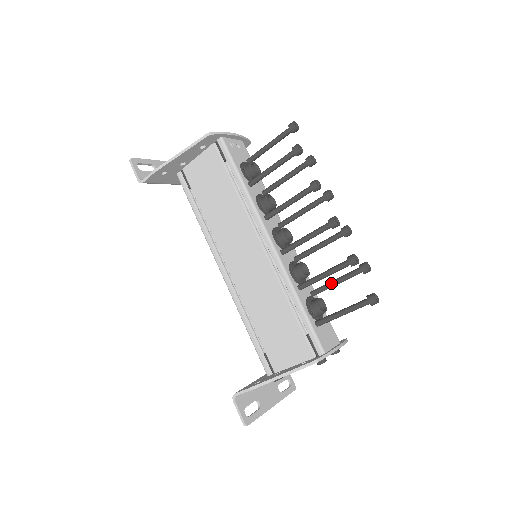
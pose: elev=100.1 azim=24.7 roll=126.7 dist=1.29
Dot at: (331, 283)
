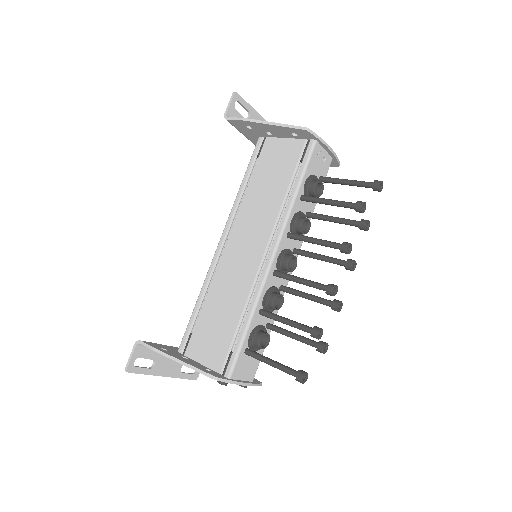
Dot at: (288, 332)
